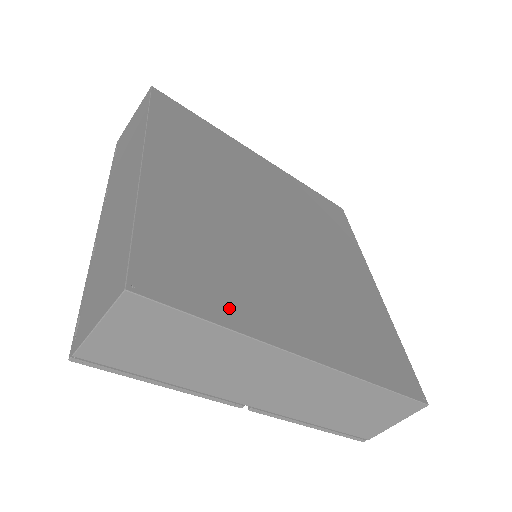
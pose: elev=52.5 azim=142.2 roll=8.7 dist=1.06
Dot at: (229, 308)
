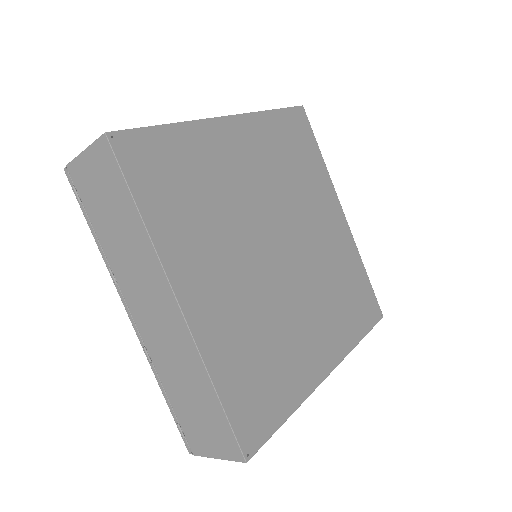
Dot at: (288, 395)
